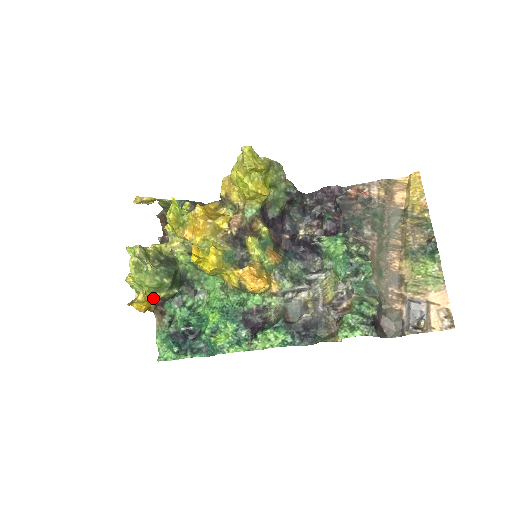
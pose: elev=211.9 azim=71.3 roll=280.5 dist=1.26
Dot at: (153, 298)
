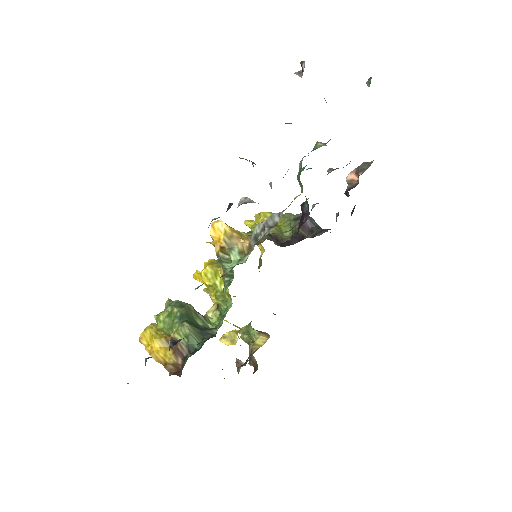
Dot at: (164, 336)
